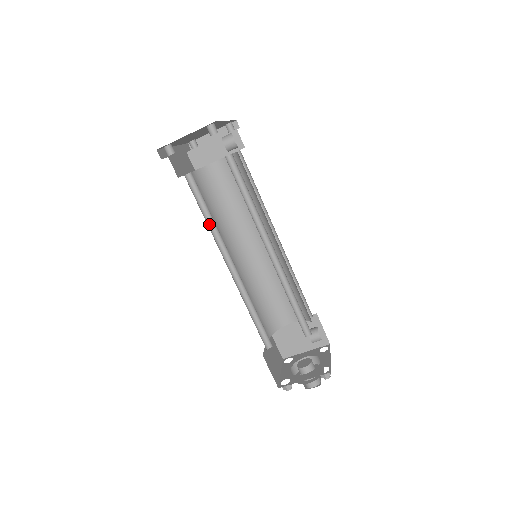
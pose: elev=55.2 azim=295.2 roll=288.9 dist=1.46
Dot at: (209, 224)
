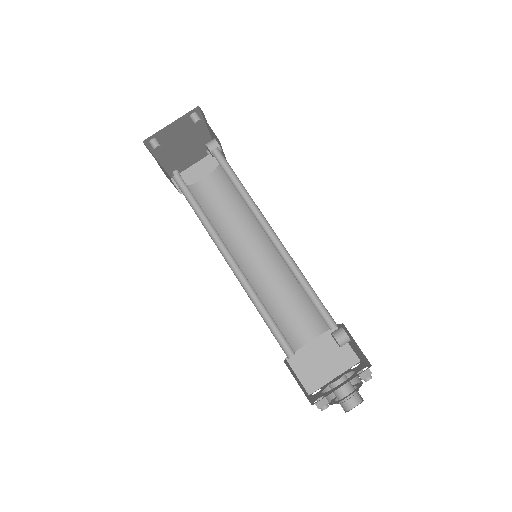
Dot at: (201, 221)
